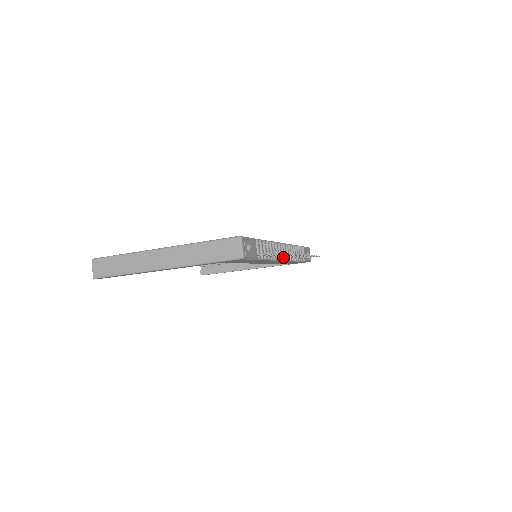
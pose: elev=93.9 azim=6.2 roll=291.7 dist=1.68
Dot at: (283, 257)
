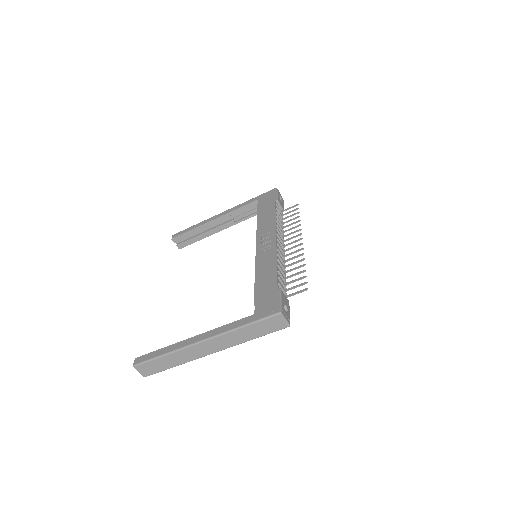
Dot at: (284, 249)
